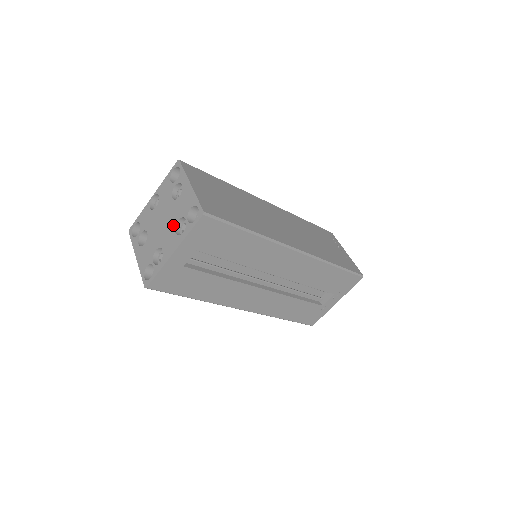
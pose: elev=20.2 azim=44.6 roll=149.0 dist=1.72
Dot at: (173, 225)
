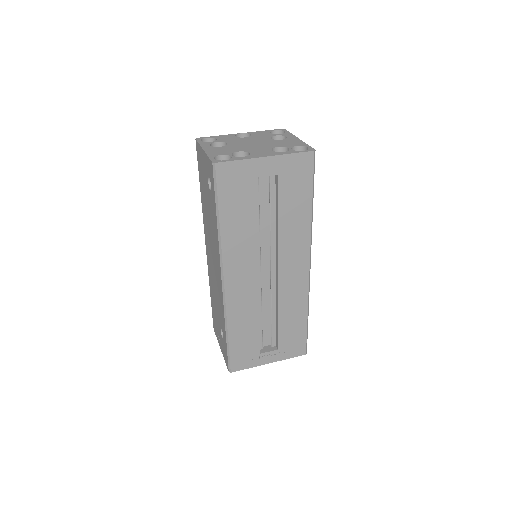
Dot at: (270, 147)
